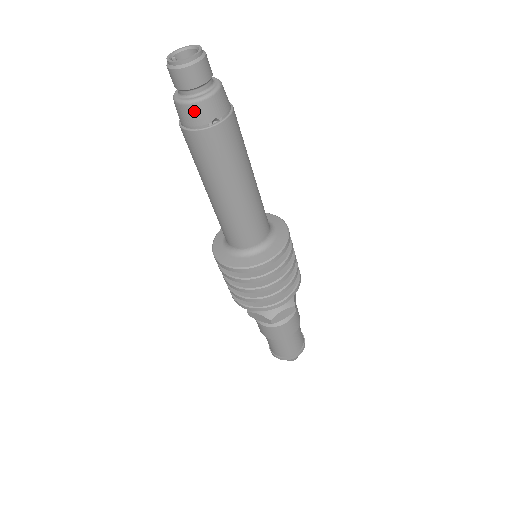
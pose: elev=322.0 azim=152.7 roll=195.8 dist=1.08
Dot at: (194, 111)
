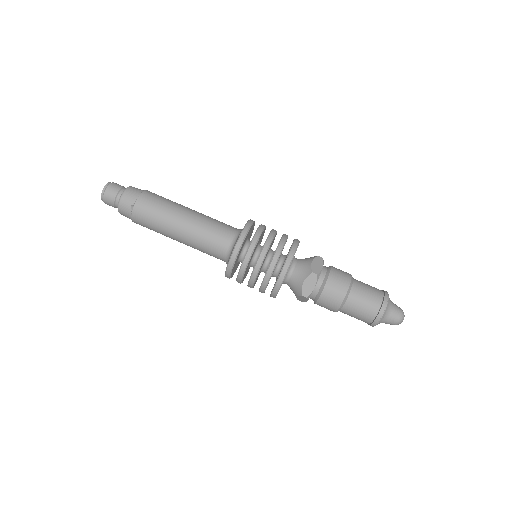
Dot at: (122, 211)
